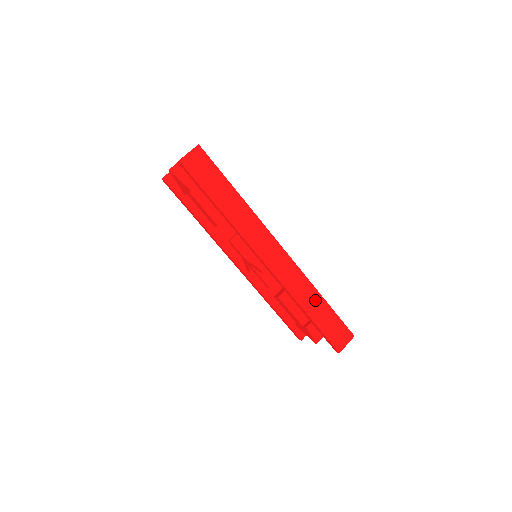
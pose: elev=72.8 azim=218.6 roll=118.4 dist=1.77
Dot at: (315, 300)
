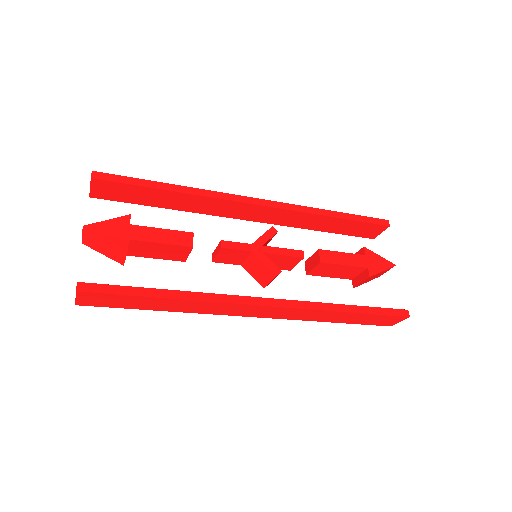
Dot at: (339, 316)
